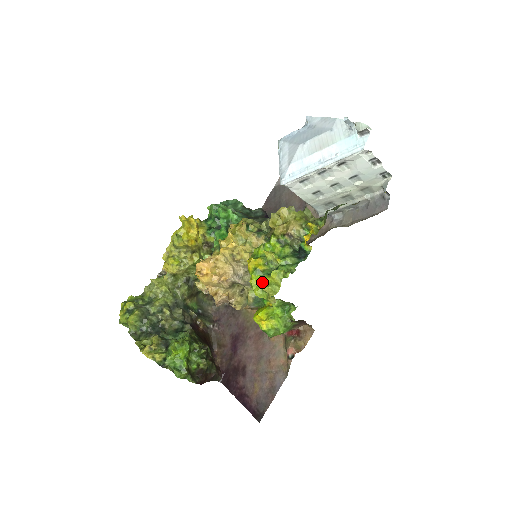
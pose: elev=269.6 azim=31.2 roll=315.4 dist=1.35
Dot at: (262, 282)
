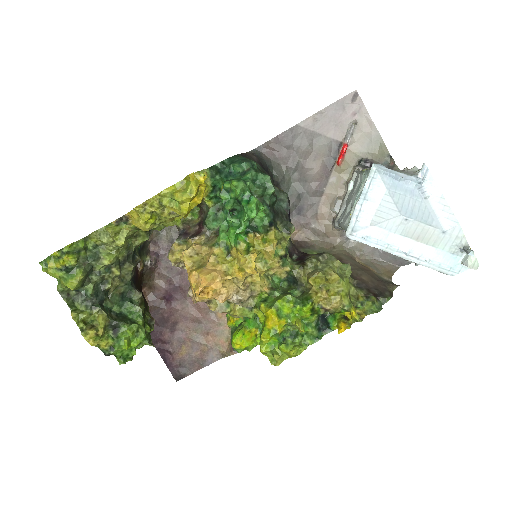
Dot at: (273, 342)
